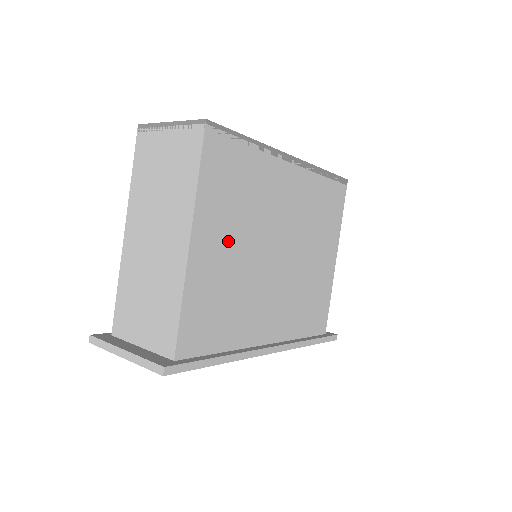
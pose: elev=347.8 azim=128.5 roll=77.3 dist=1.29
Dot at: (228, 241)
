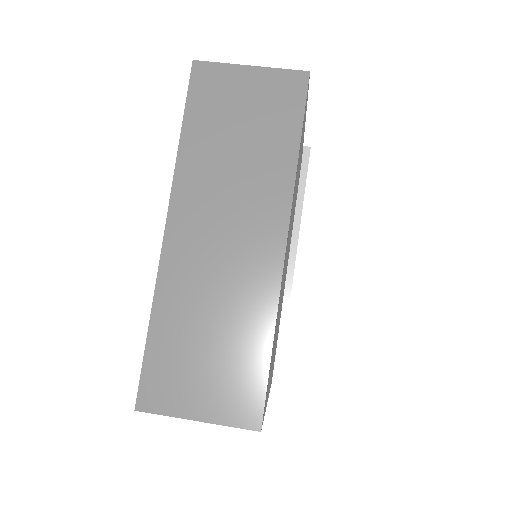
Dot at: occluded
